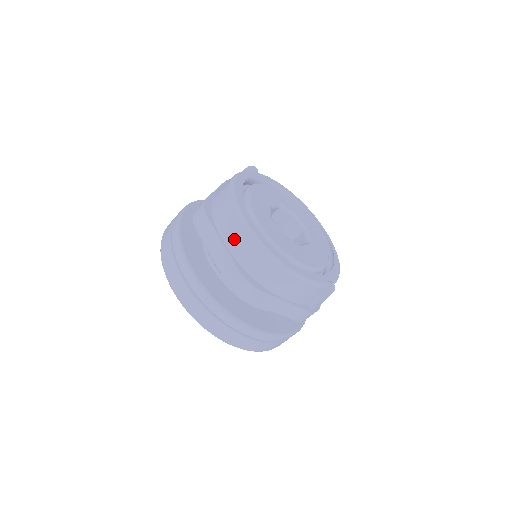
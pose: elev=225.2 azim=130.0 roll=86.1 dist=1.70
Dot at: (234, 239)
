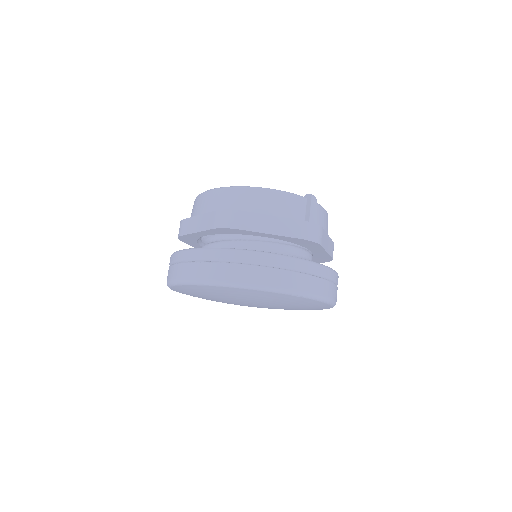
Dot at: (205, 205)
